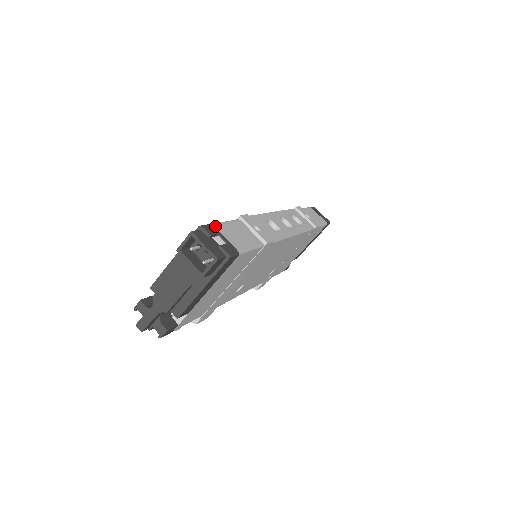
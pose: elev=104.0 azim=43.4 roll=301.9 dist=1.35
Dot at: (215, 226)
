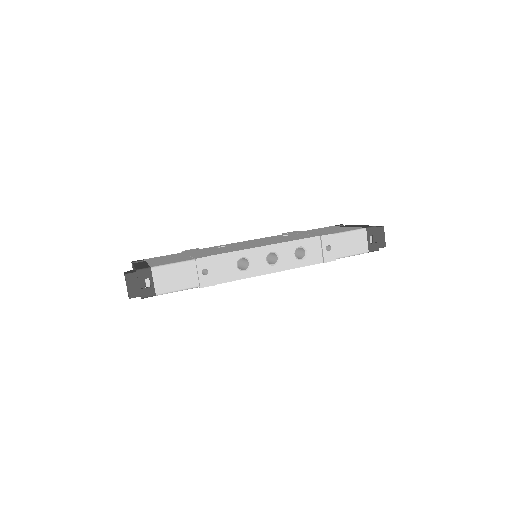
Dot at: (153, 270)
